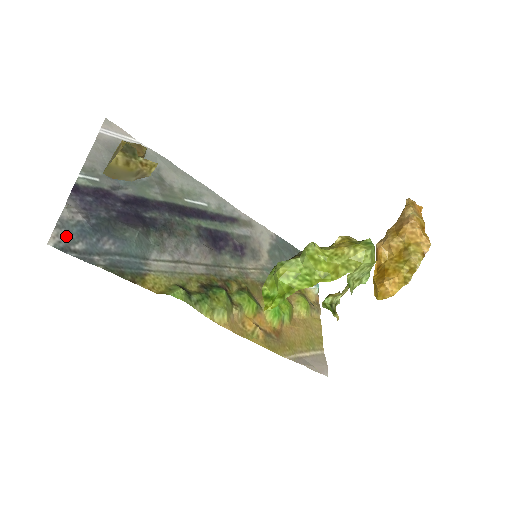
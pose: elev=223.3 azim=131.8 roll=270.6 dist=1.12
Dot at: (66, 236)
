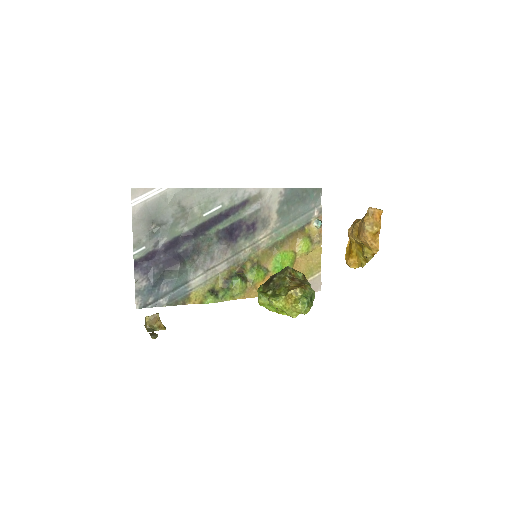
Dot at: (142, 299)
